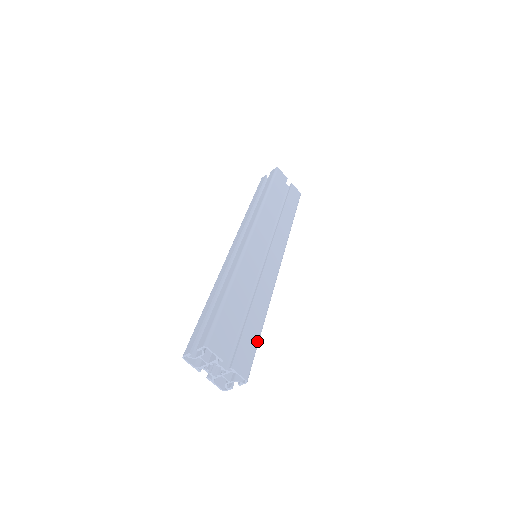
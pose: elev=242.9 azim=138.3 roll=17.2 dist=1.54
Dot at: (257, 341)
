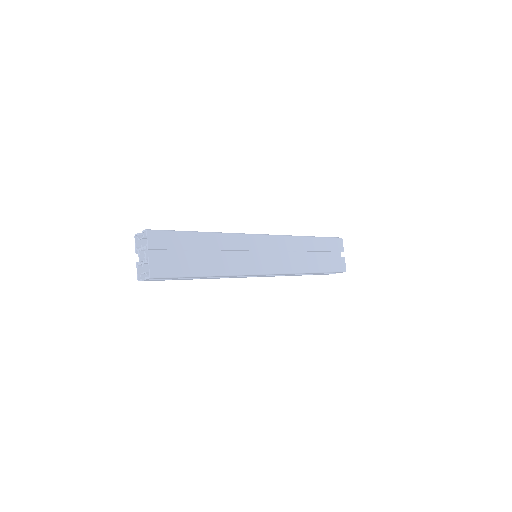
Dot at: (186, 274)
